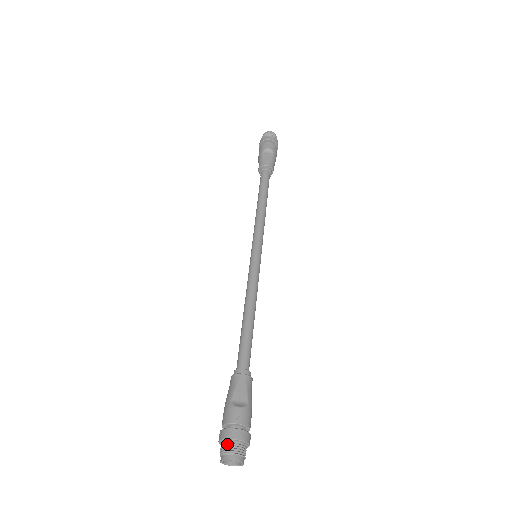
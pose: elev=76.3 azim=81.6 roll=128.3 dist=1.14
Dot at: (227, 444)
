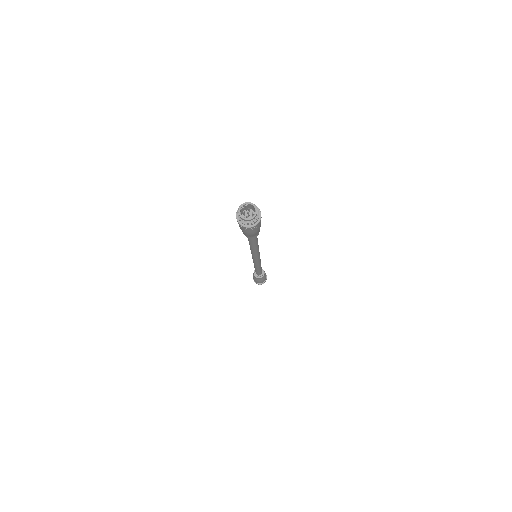
Dot at: occluded
